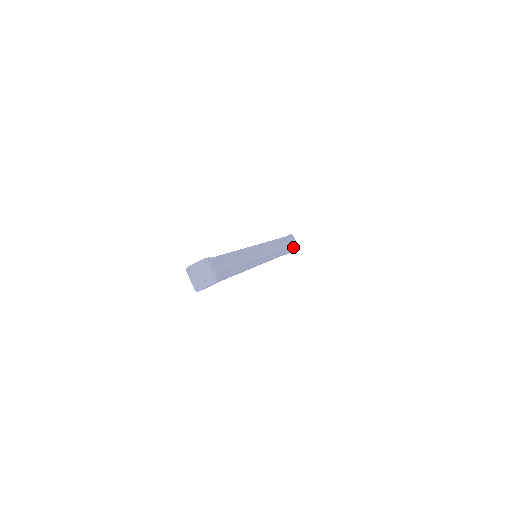
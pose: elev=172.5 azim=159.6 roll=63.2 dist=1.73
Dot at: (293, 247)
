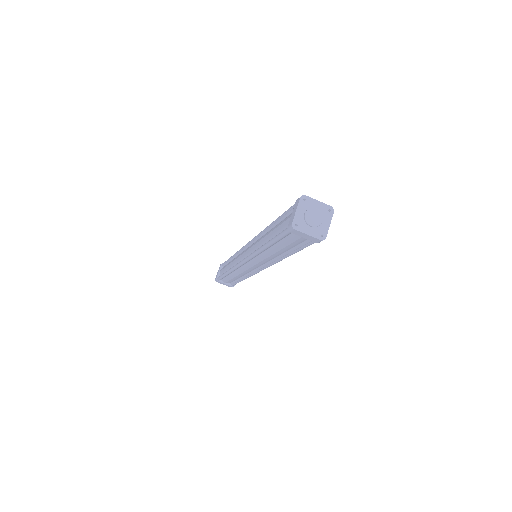
Dot at: occluded
